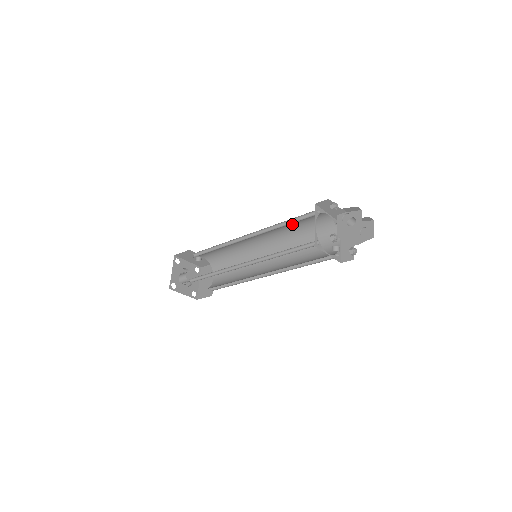
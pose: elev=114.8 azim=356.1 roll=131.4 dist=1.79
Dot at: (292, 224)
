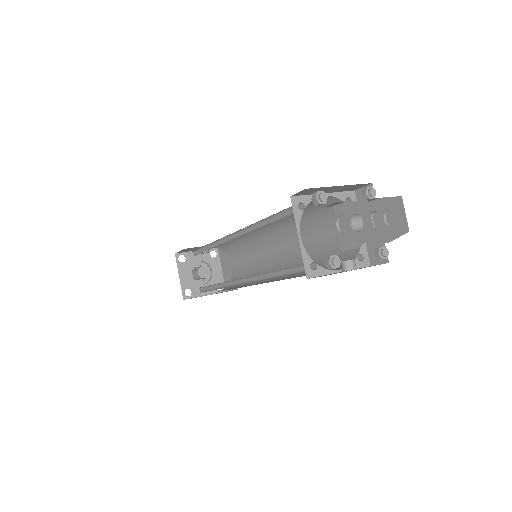
Dot at: occluded
